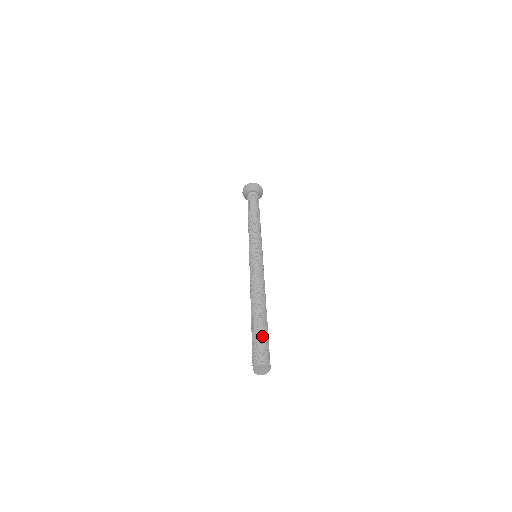
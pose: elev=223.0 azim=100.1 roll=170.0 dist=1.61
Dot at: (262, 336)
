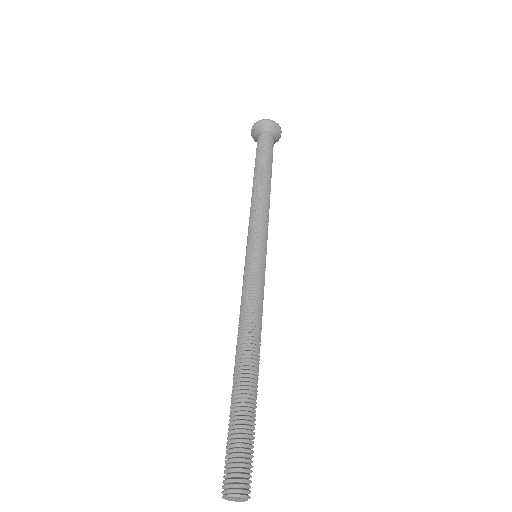
Dot at: (236, 431)
